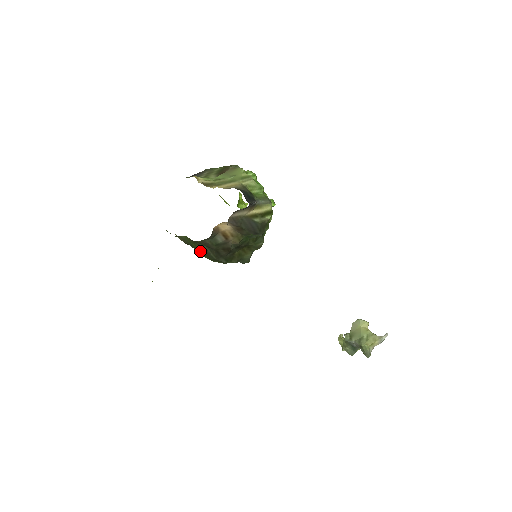
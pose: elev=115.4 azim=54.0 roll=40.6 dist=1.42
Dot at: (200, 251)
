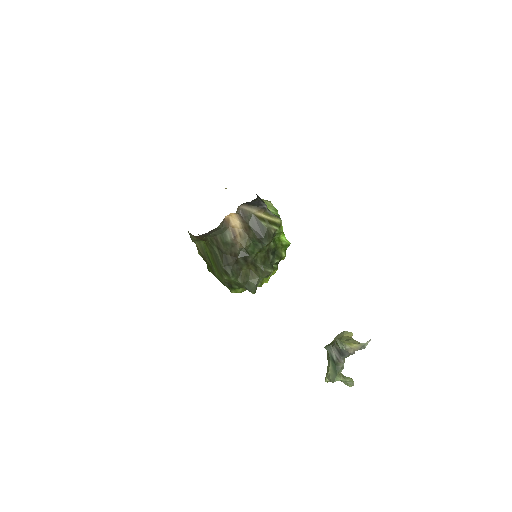
Dot at: (213, 263)
